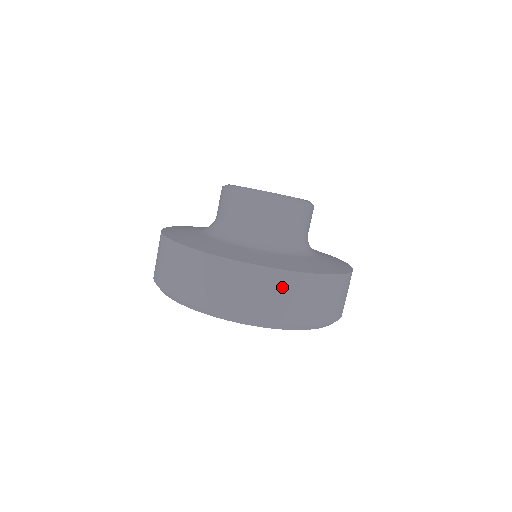
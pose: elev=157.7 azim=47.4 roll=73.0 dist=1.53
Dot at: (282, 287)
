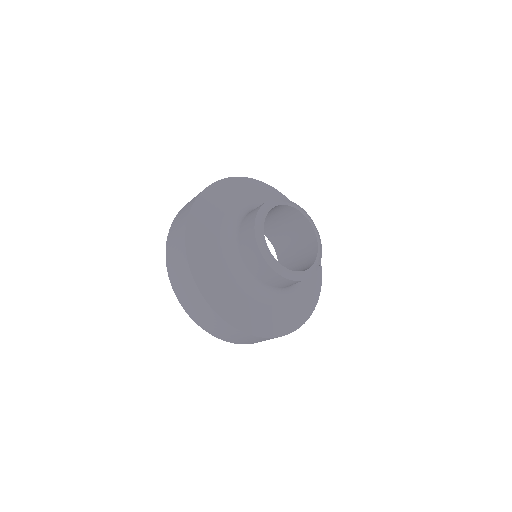
Dot at: (213, 320)
